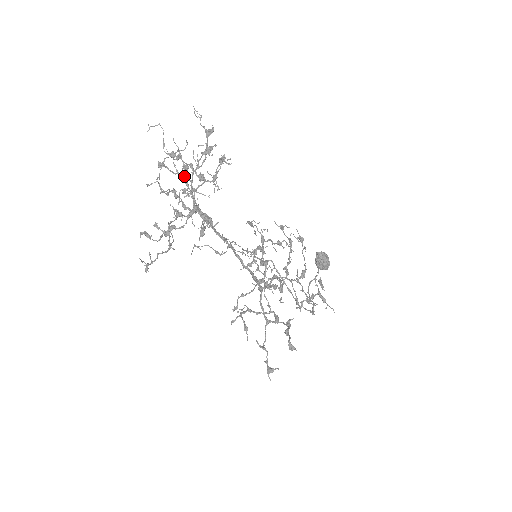
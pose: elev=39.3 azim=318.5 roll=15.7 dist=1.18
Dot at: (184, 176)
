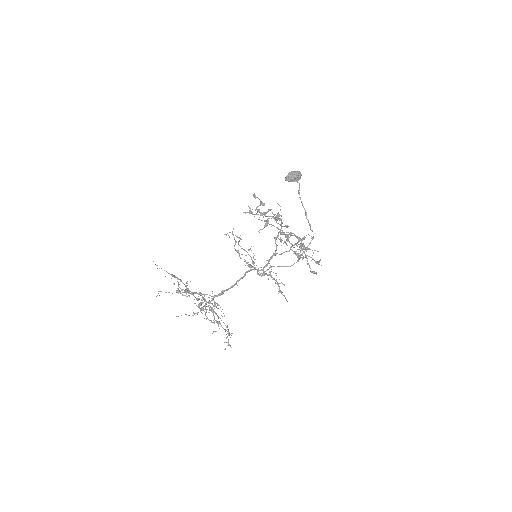
Dot at: occluded
